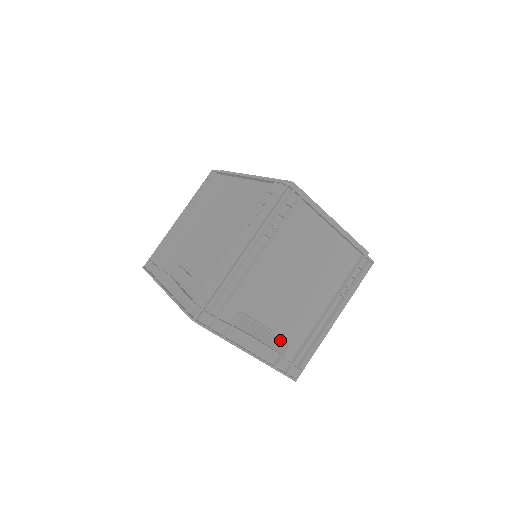
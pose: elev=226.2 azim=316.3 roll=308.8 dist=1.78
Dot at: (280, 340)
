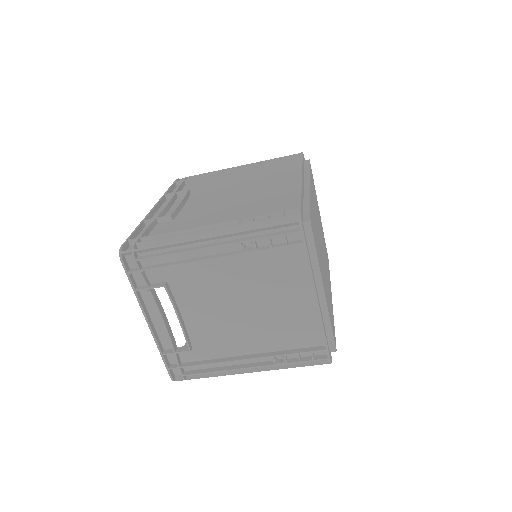
Dot at: occluded
